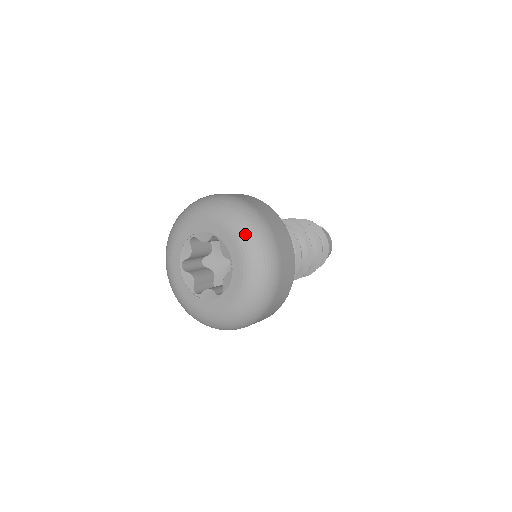
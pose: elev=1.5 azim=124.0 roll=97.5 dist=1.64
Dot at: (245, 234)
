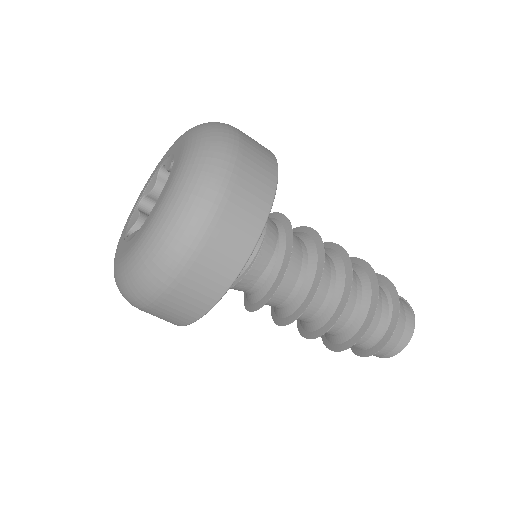
Dot at: (195, 149)
